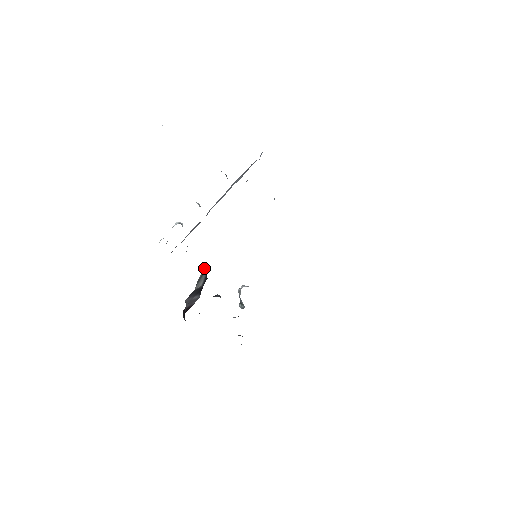
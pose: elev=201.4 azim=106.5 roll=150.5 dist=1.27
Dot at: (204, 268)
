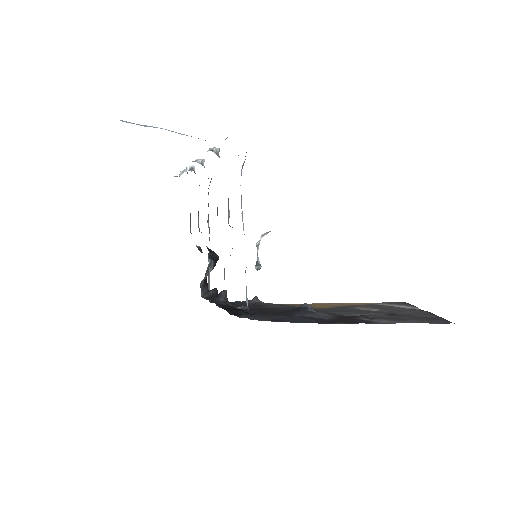
Dot at: (210, 261)
